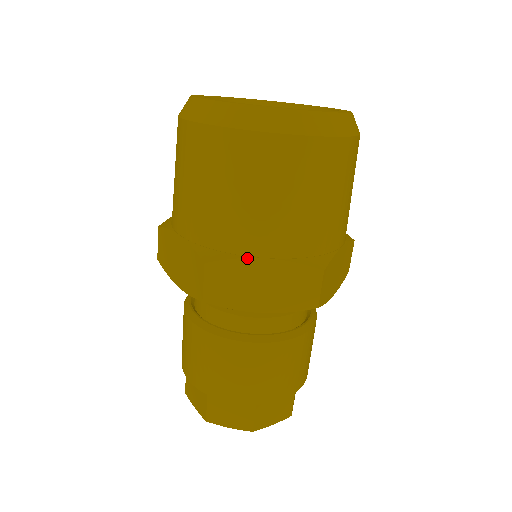
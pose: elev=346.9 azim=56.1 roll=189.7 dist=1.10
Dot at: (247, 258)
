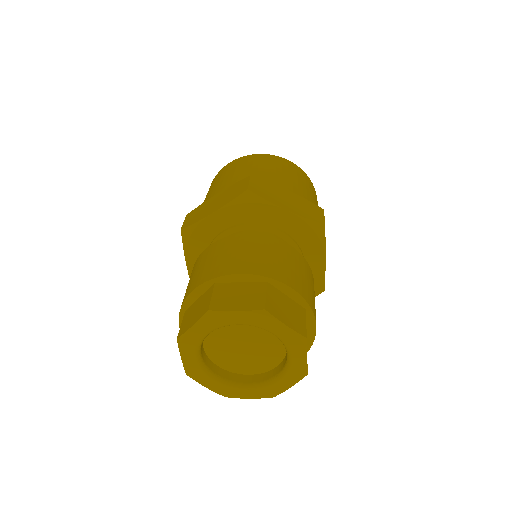
Dot at: (208, 200)
